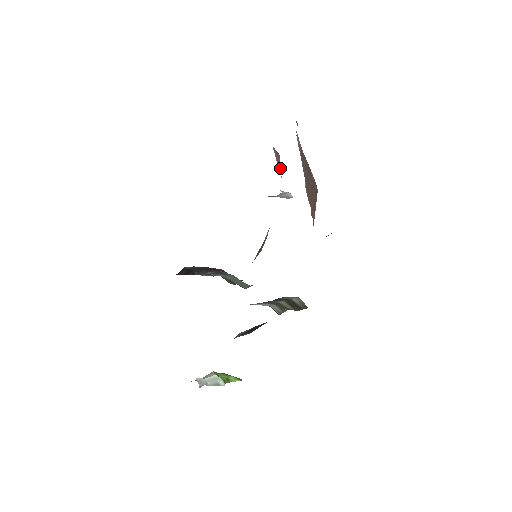
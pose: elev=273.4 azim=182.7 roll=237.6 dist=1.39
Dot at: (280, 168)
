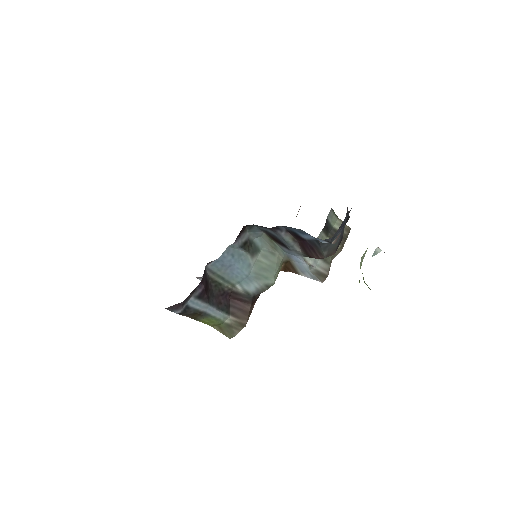
Dot at: occluded
